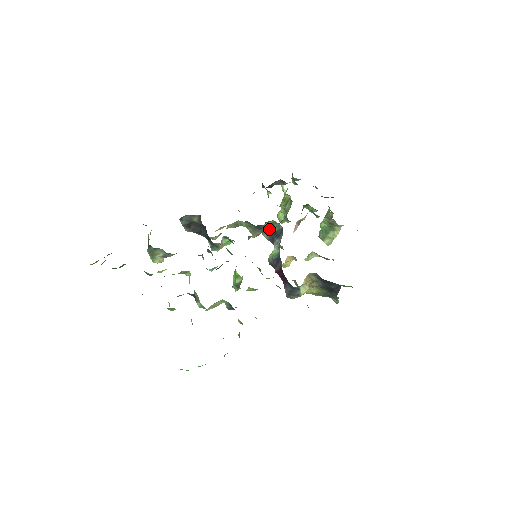
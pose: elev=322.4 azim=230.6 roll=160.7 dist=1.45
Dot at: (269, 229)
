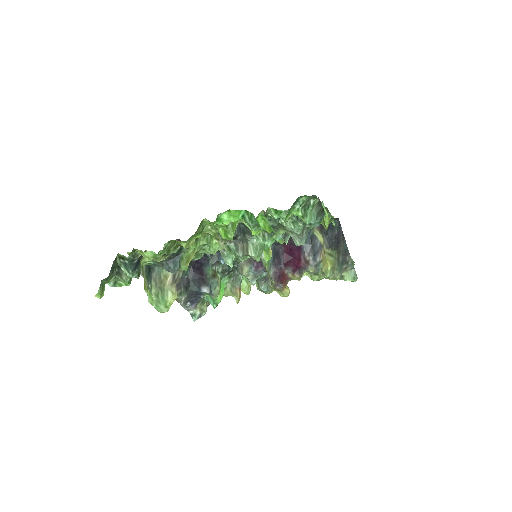
Dot at: occluded
